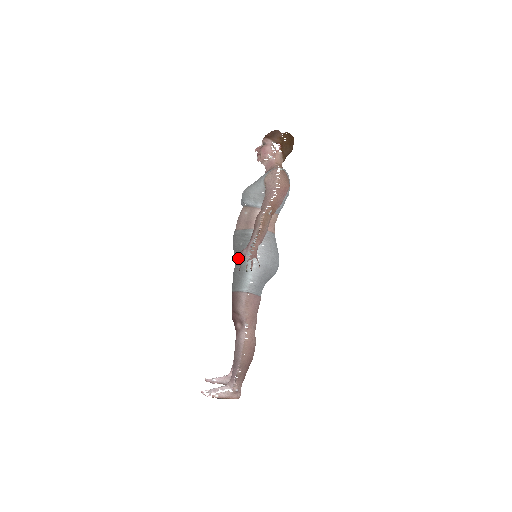
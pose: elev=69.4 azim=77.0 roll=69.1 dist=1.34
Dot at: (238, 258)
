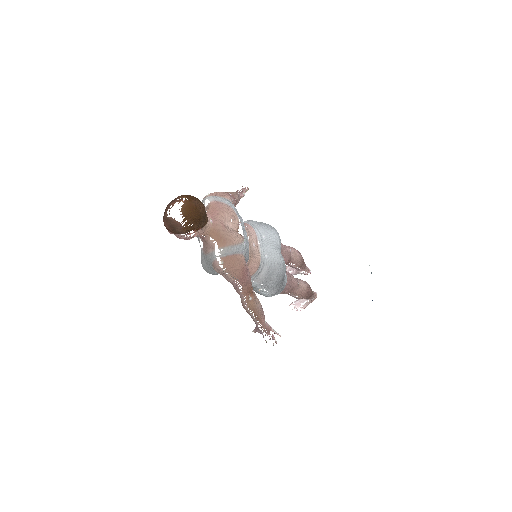
Dot at: occluded
